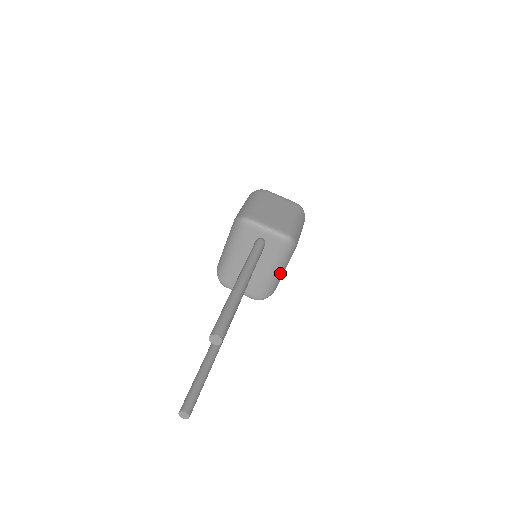
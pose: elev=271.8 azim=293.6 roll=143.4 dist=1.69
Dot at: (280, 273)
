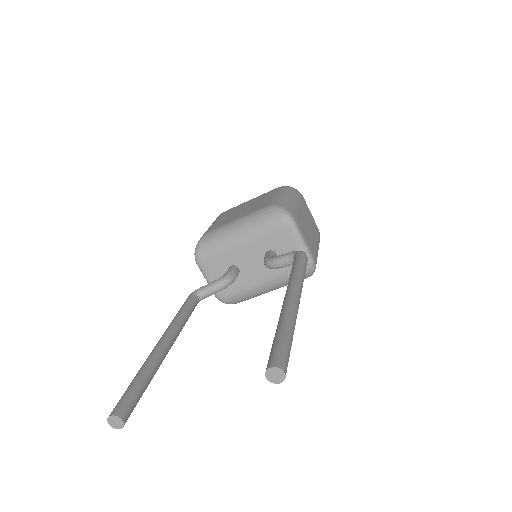
Dot at: (268, 291)
